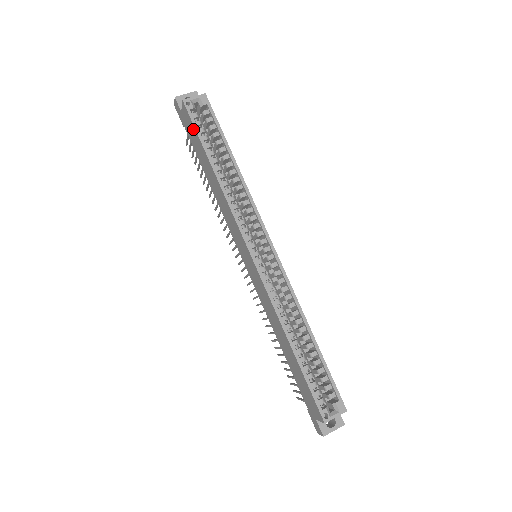
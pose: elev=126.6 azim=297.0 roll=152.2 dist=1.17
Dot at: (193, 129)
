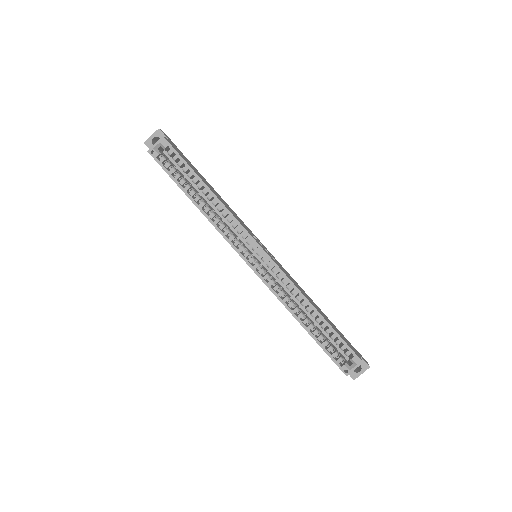
Dot at: (166, 171)
